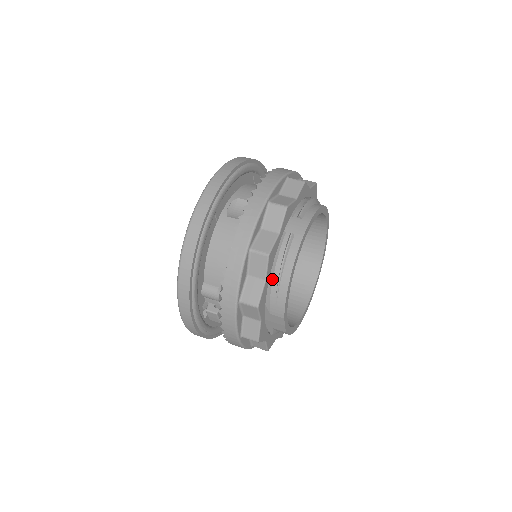
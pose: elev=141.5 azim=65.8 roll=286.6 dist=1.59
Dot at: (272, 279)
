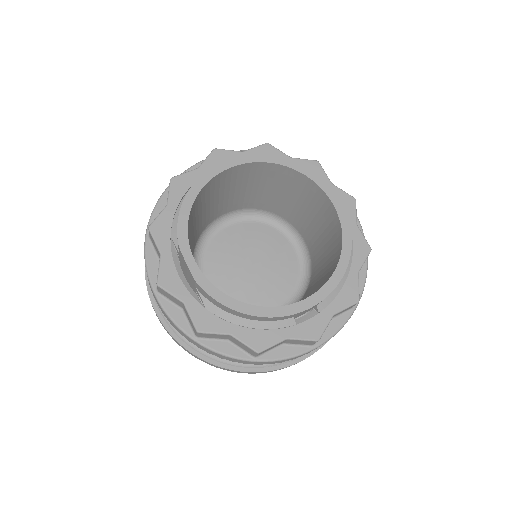
Dot at: occluded
